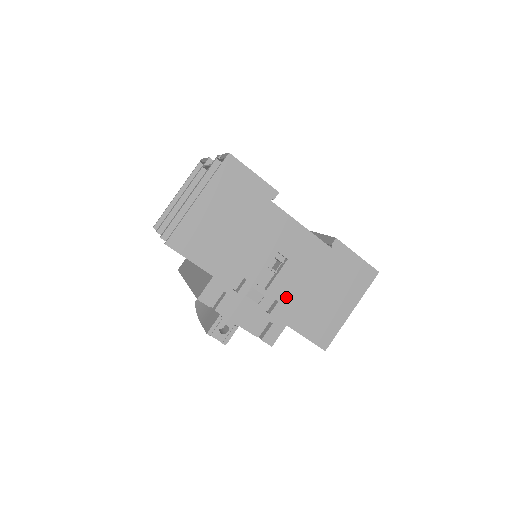
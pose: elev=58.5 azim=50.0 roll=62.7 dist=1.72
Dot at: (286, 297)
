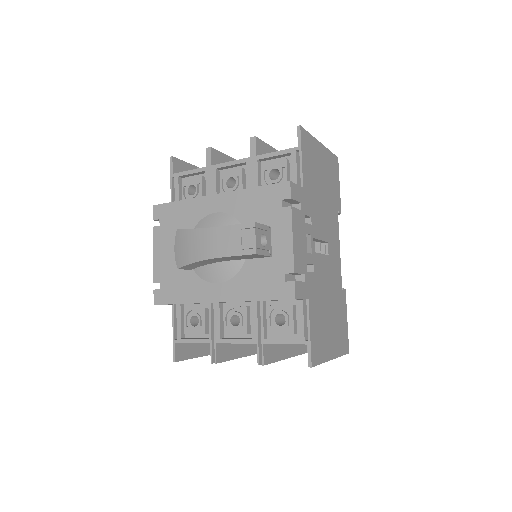
Dot at: (317, 278)
